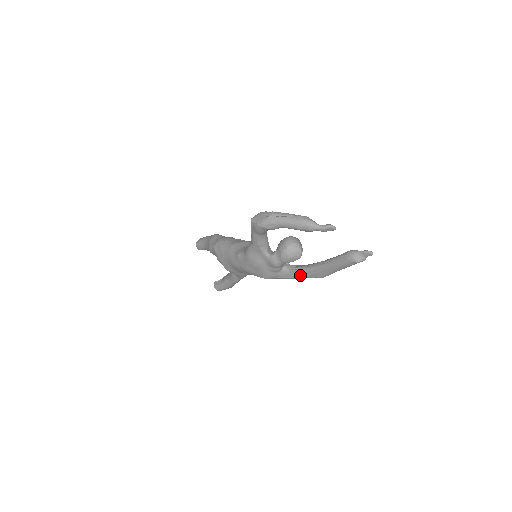
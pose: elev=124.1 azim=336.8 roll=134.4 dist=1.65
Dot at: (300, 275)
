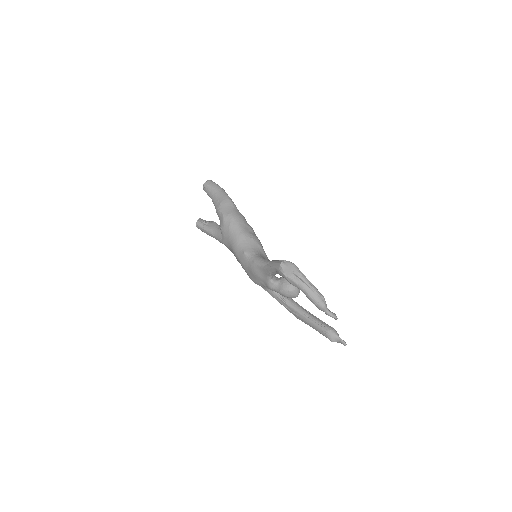
Dot at: (282, 303)
